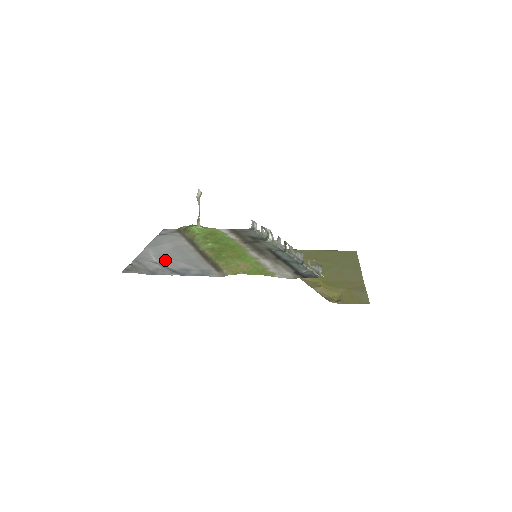
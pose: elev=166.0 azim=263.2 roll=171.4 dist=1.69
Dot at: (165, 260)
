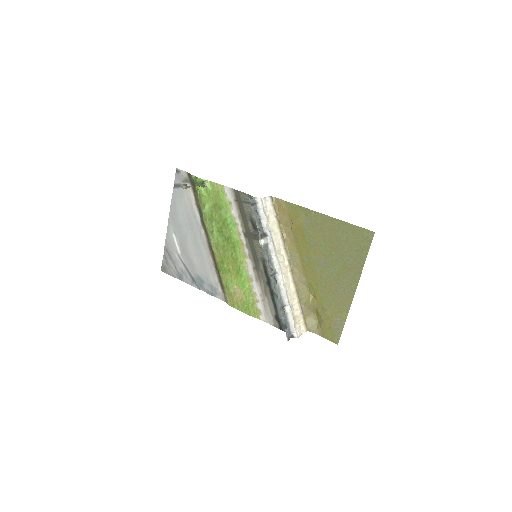
Dot at: (185, 256)
